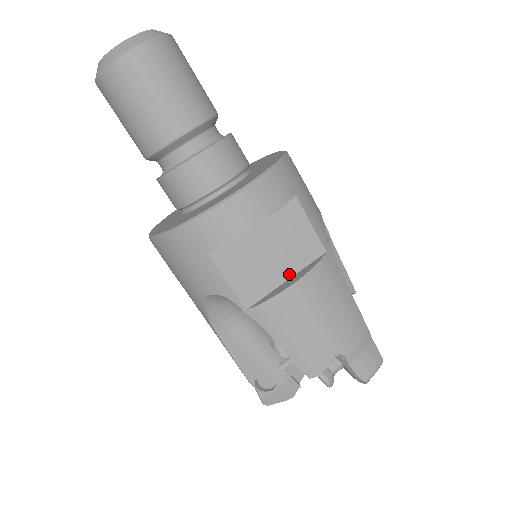
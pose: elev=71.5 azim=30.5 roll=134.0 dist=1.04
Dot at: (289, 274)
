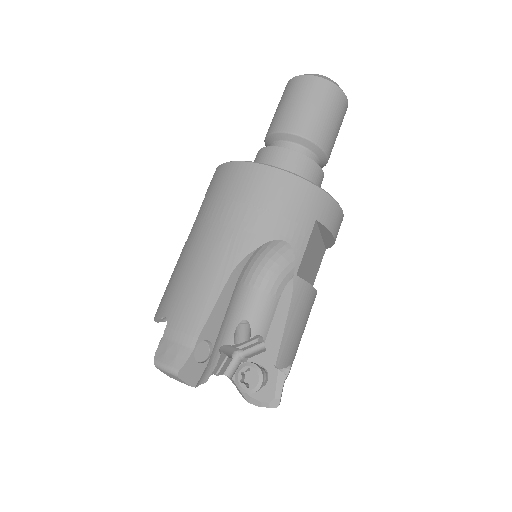
Dot at: occluded
